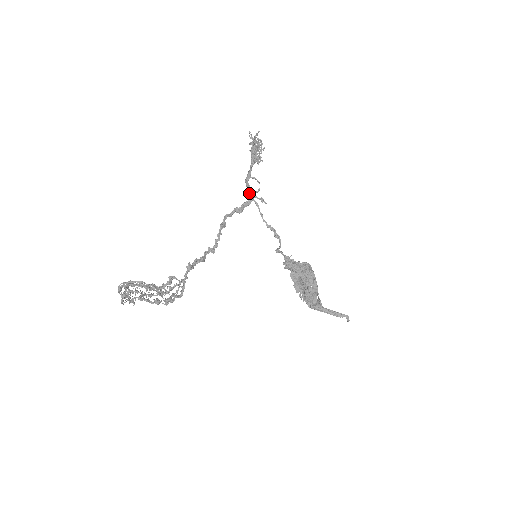
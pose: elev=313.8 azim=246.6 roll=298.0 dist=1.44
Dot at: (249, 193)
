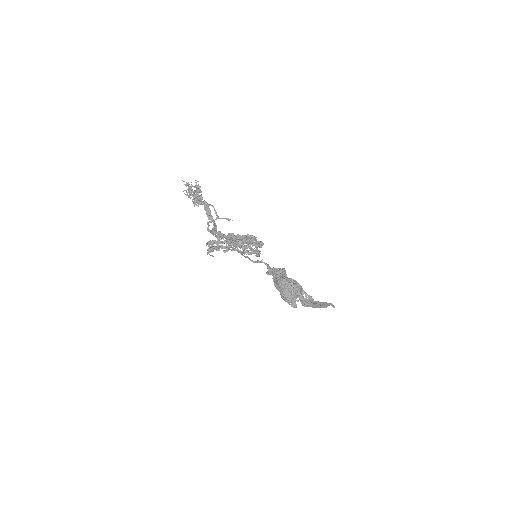
Dot at: (211, 221)
